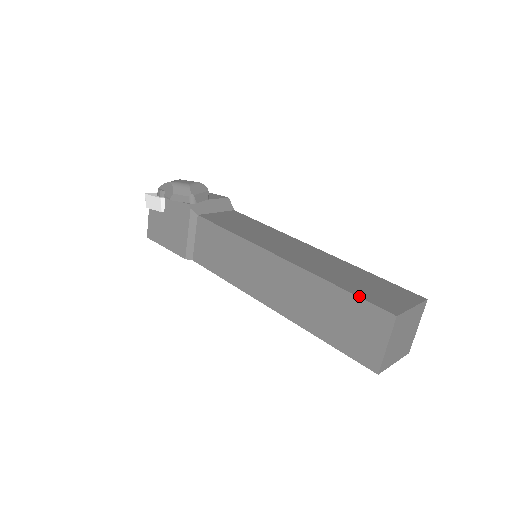
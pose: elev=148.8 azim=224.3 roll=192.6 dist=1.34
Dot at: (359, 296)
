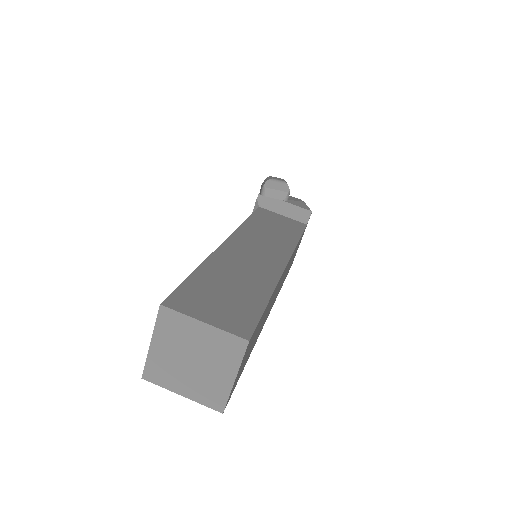
Dot at: (185, 281)
